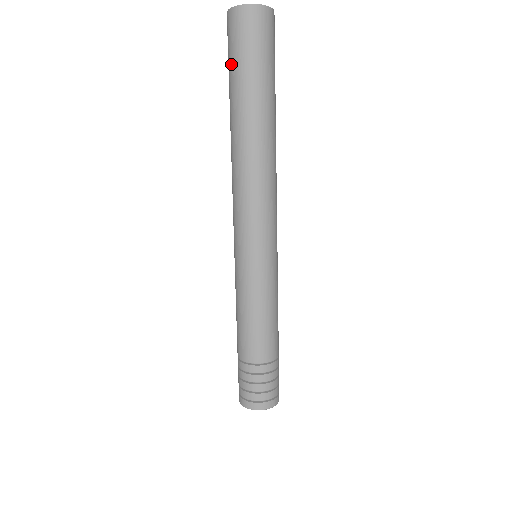
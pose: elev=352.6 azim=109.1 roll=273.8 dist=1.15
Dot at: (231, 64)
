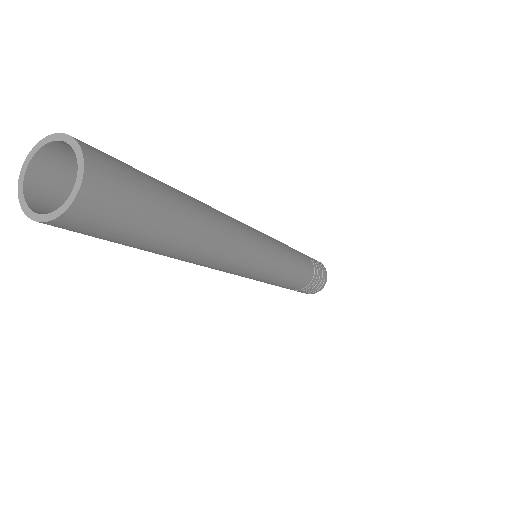
Dot at: occluded
